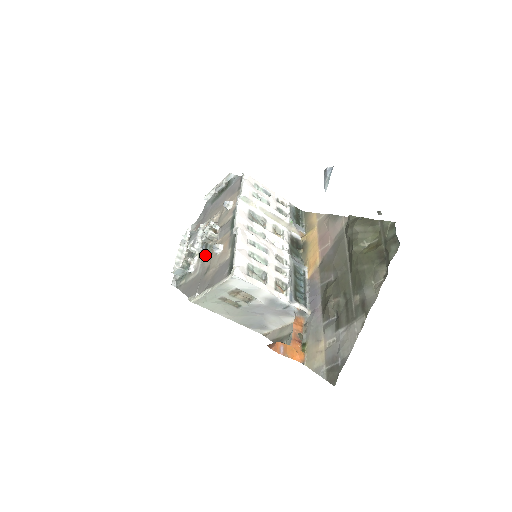
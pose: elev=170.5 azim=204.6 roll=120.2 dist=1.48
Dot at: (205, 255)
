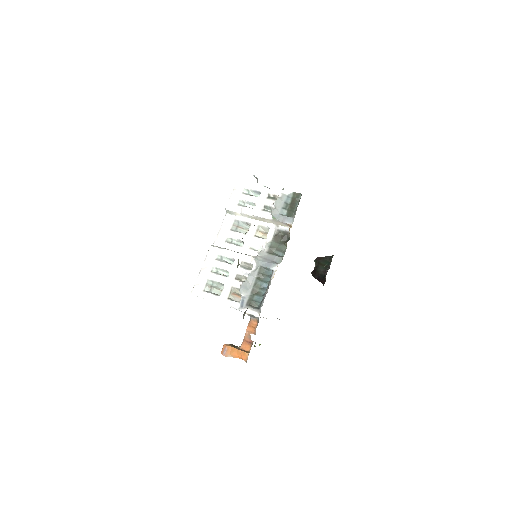
Dot at: occluded
